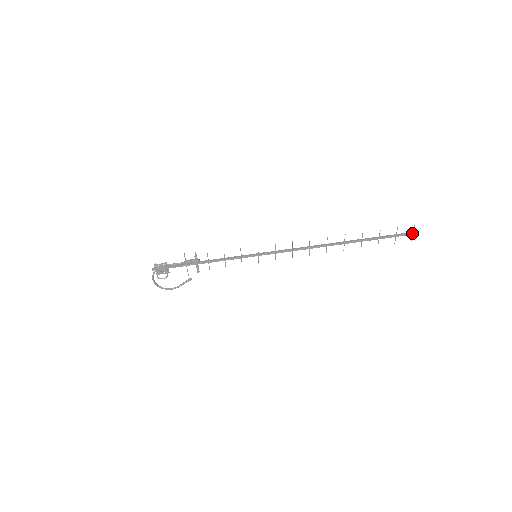
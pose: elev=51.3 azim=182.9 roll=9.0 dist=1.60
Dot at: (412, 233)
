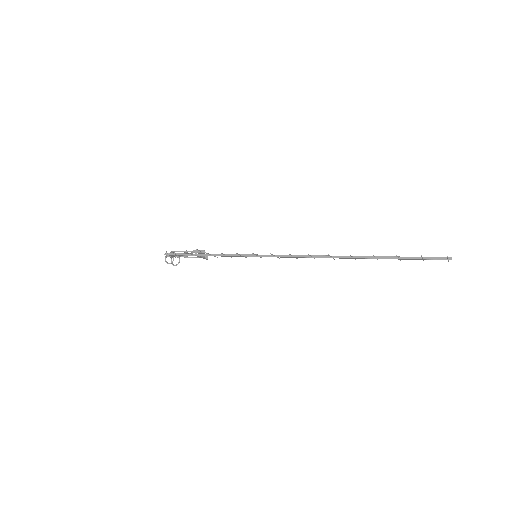
Dot at: (446, 259)
